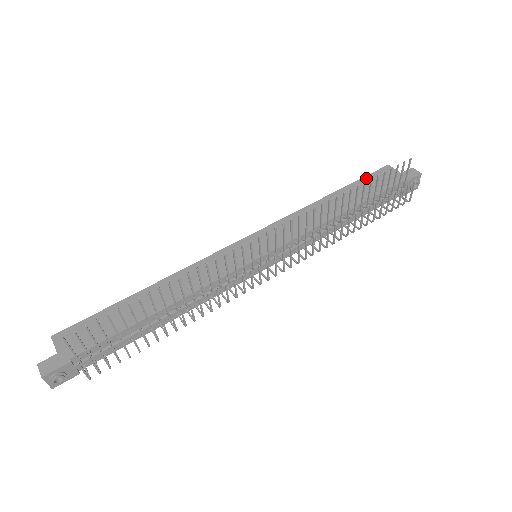
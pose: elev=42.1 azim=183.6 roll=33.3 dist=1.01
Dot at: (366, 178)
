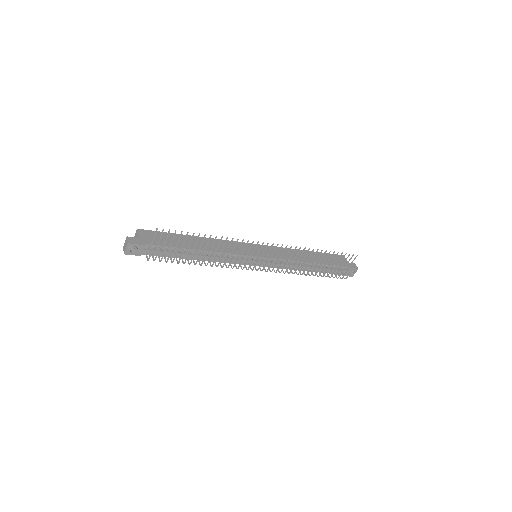
Dot at: (329, 254)
